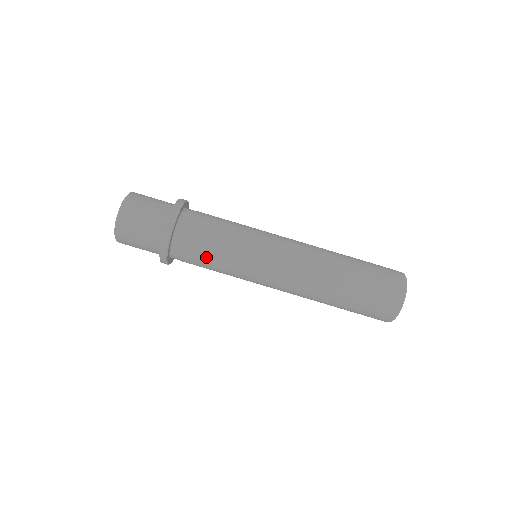
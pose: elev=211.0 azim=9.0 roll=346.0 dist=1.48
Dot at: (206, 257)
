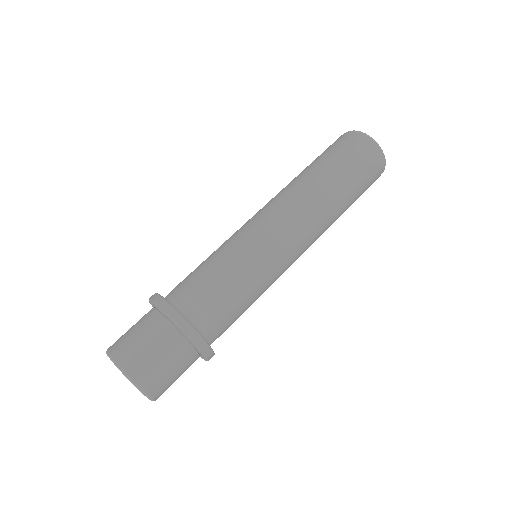
Dot at: (234, 302)
